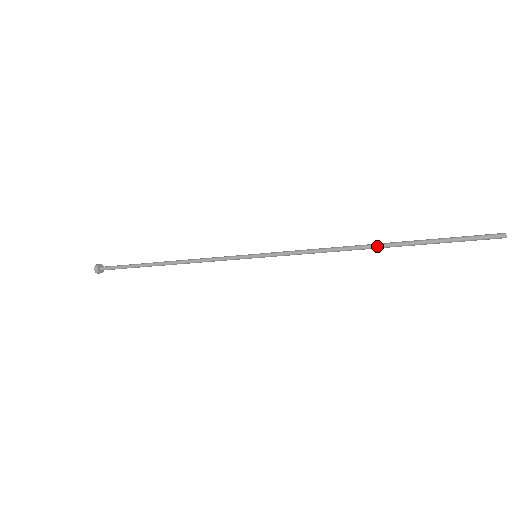
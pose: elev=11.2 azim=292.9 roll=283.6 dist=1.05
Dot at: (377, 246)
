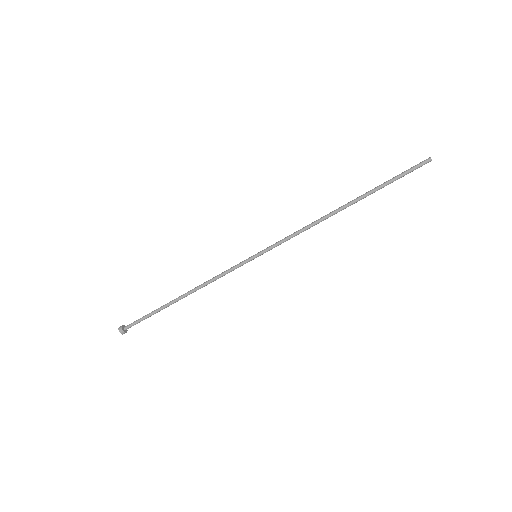
Dot at: (345, 204)
